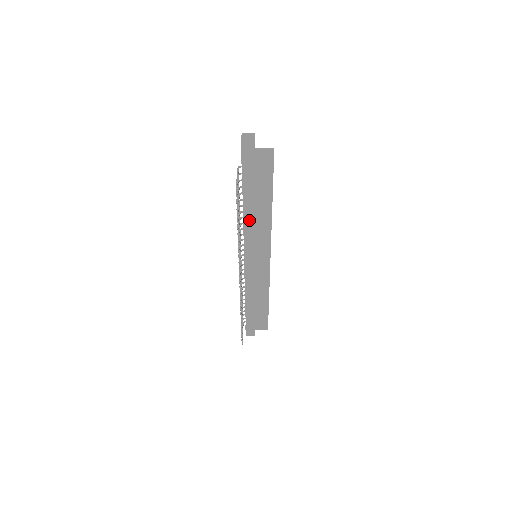
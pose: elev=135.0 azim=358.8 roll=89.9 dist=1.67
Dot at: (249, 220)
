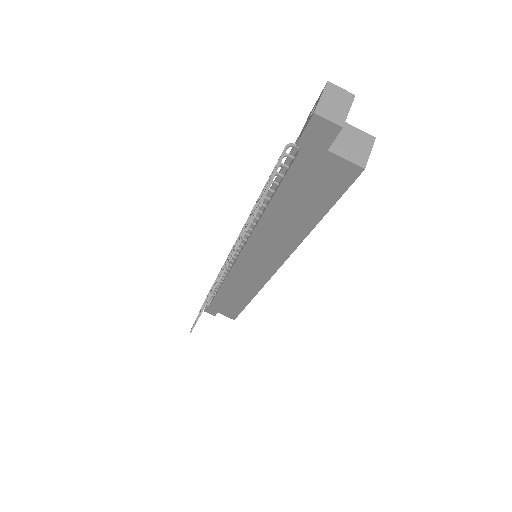
Dot at: (266, 222)
